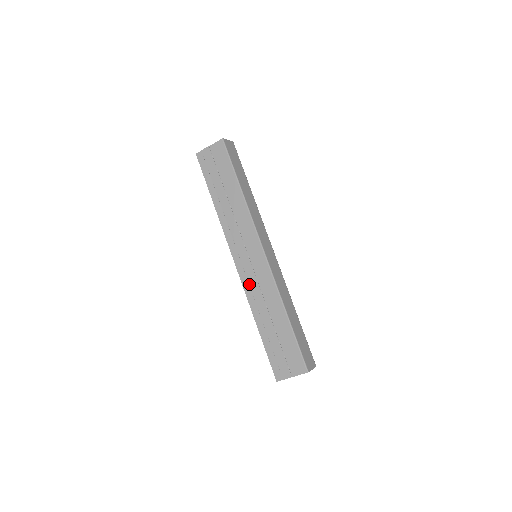
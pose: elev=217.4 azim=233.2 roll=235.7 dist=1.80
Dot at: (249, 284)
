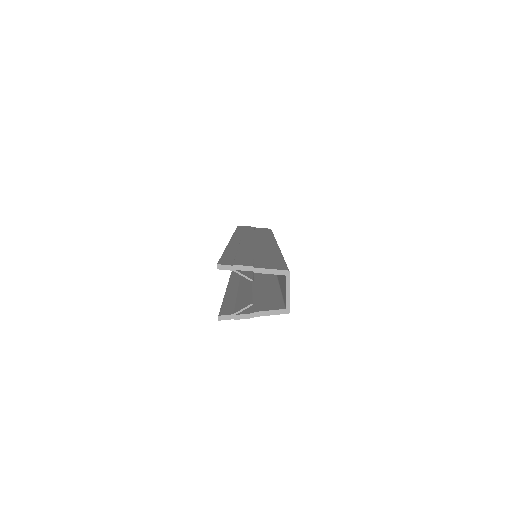
Dot at: (240, 242)
